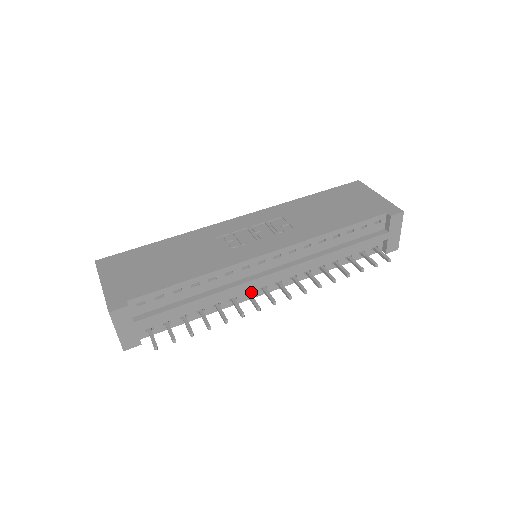
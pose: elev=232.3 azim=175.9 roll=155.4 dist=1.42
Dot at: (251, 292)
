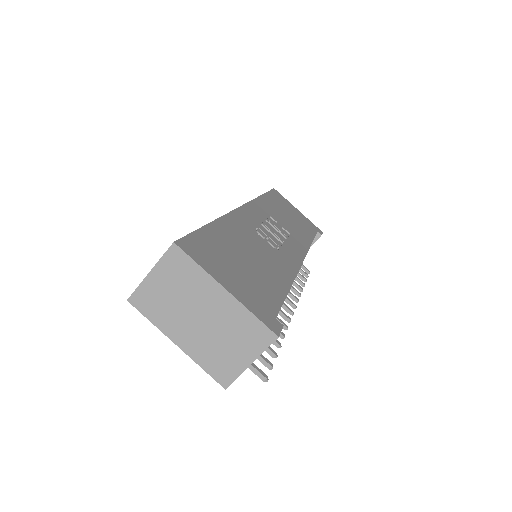
Dot at: occluded
